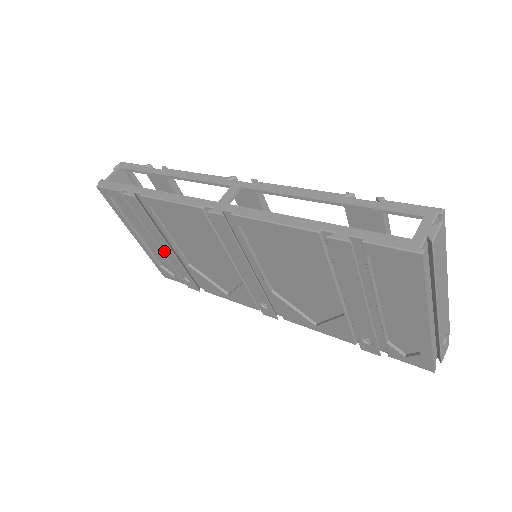
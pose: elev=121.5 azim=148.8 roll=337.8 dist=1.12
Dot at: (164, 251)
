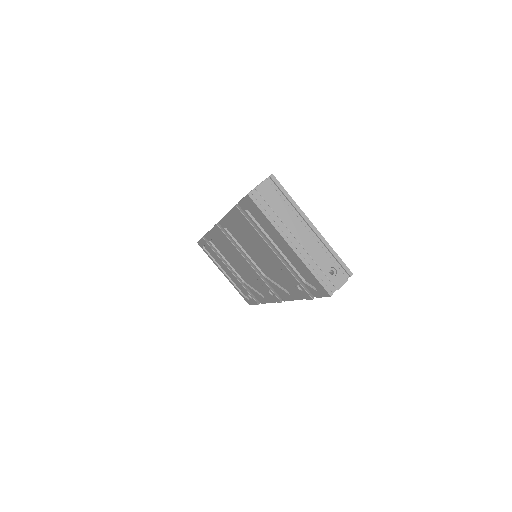
Dot at: (232, 276)
